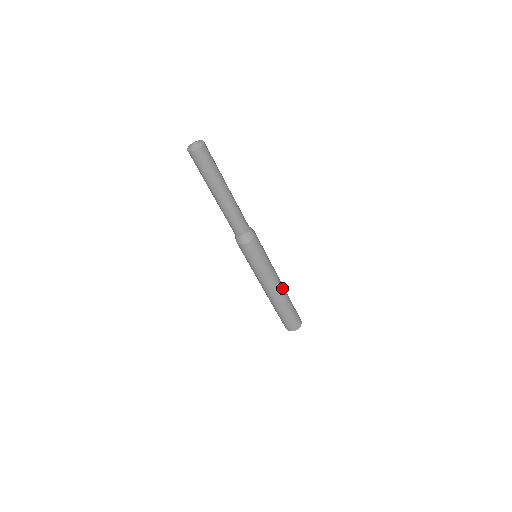
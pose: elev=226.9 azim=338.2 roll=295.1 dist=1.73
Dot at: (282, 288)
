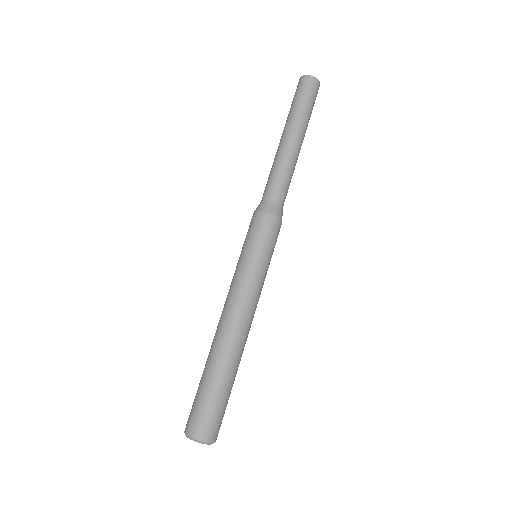
Dot at: (247, 336)
